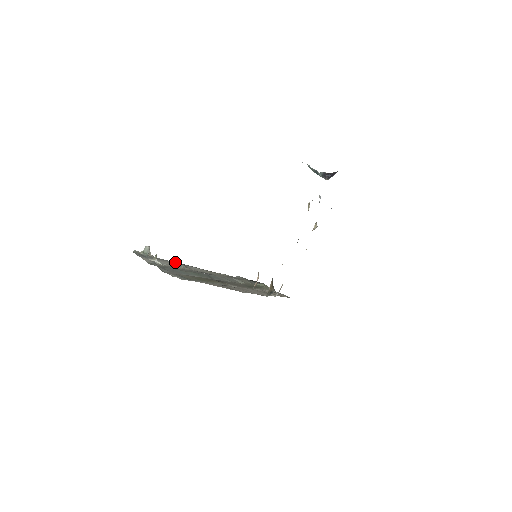
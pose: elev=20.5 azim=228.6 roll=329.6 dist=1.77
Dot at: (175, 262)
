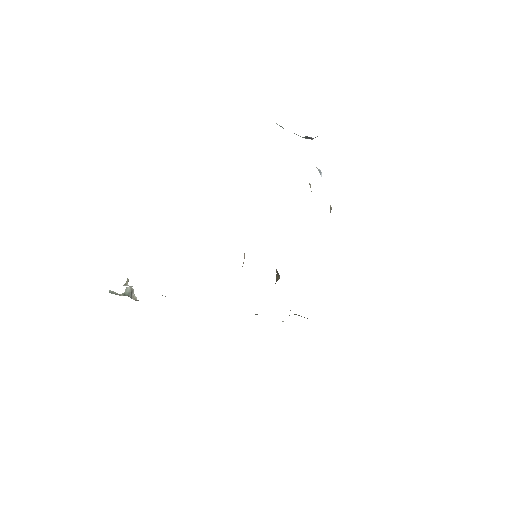
Dot at: occluded
